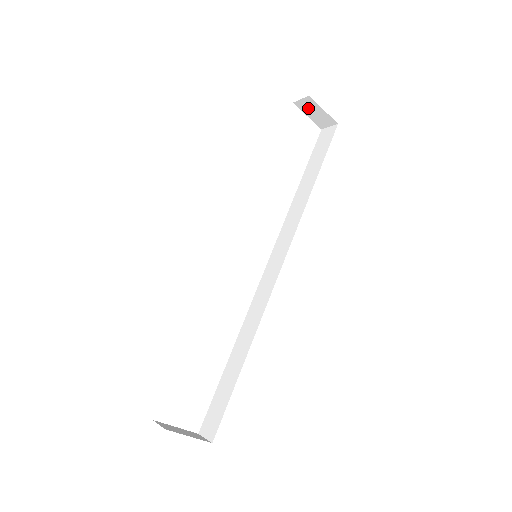
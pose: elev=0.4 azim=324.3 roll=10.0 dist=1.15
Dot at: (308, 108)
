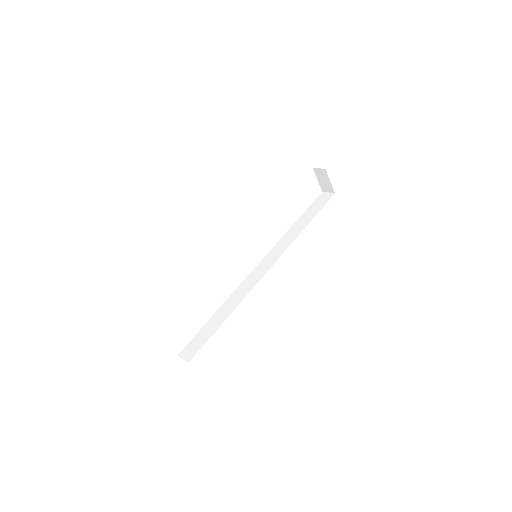
Dot at: (321, 175)
